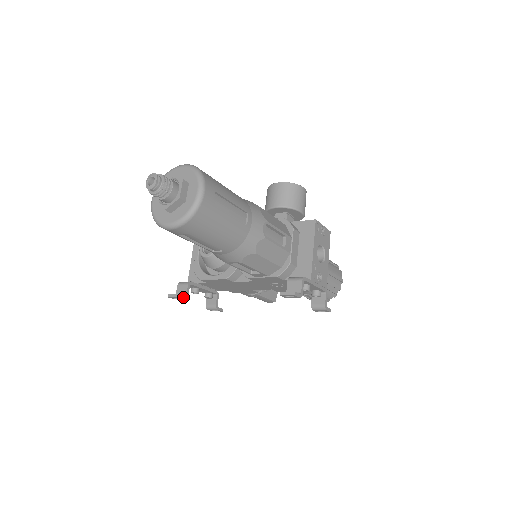
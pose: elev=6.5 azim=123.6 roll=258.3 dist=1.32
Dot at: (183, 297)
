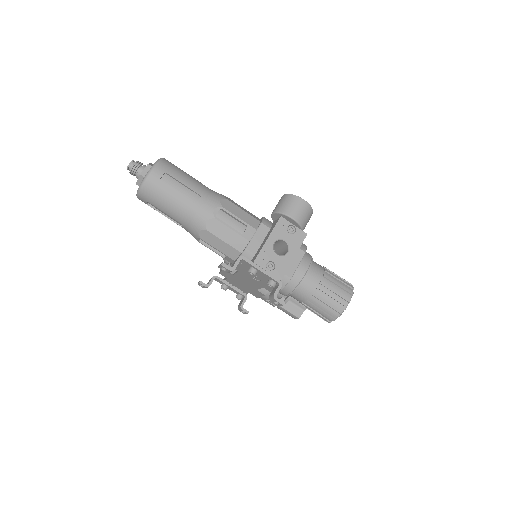
Dot at: (204, 285)
